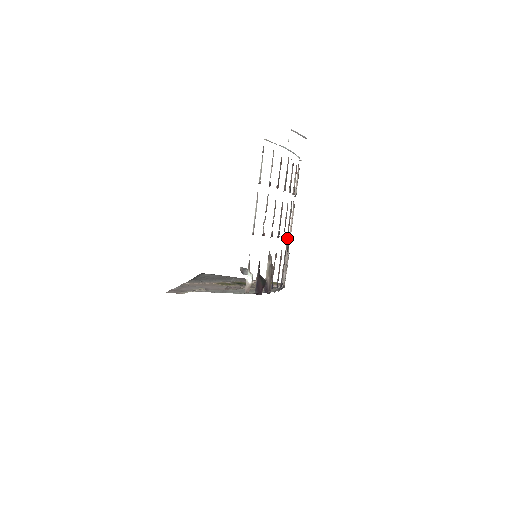
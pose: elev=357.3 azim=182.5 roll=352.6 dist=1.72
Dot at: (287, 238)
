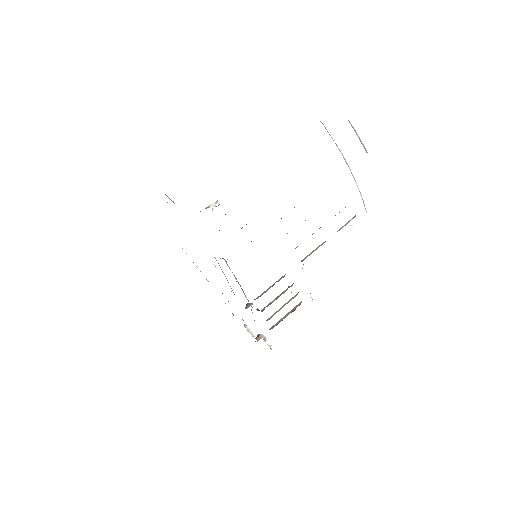
Dot at: occluded
